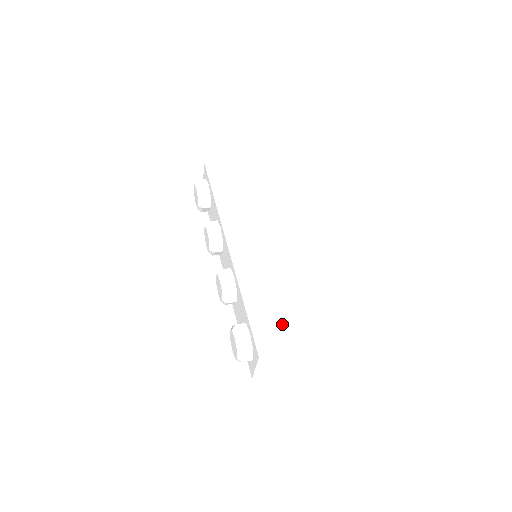
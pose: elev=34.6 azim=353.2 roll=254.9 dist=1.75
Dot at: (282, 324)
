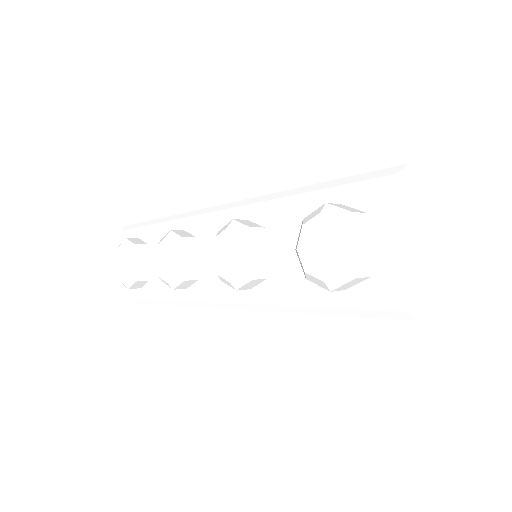
Dot at: occluded
